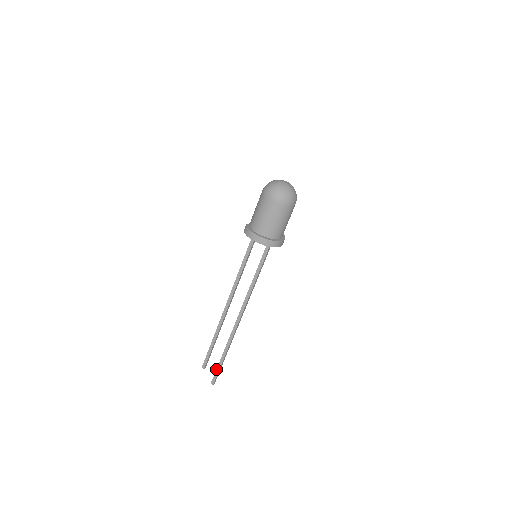
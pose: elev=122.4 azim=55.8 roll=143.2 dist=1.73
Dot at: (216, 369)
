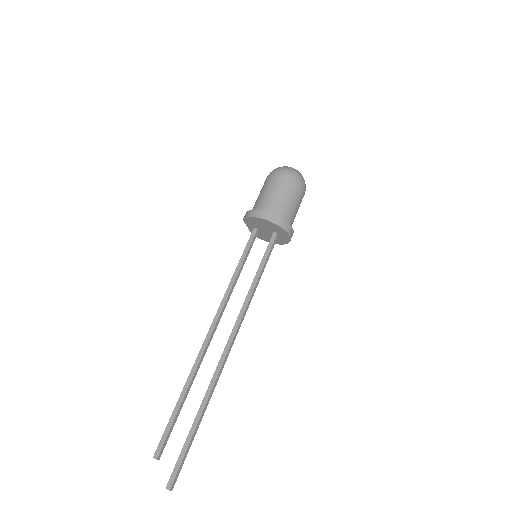
Dot at: occluded
